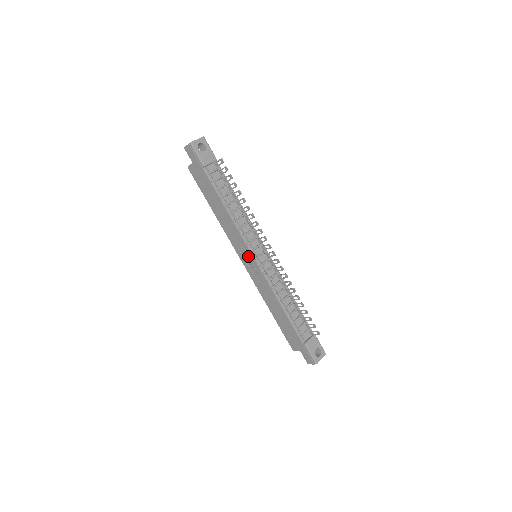
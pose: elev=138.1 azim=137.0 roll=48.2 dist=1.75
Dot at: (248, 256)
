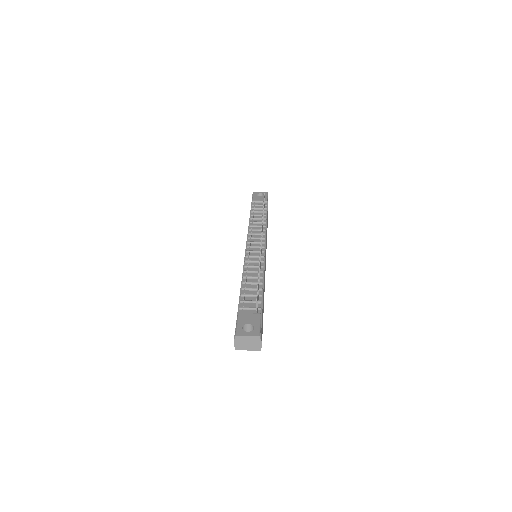
Dot at: occluded
